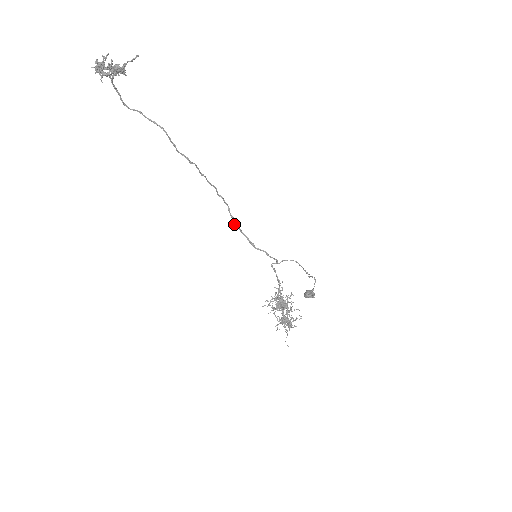
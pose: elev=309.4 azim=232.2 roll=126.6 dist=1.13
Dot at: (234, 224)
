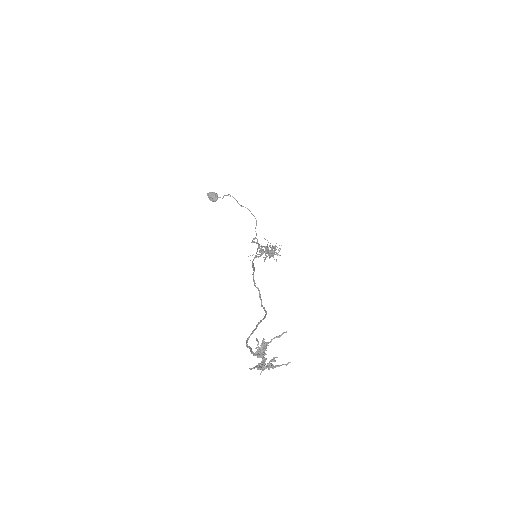
Dot at: occluded
